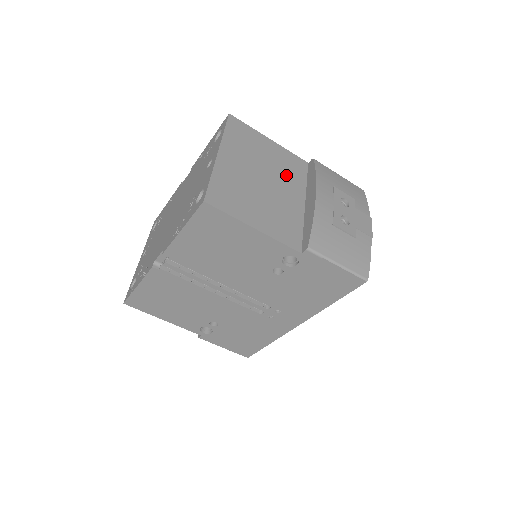
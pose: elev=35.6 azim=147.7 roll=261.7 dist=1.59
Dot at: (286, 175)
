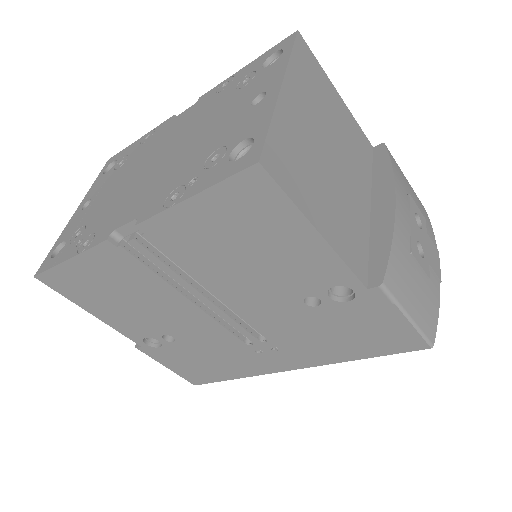
Dot at: (353, 156)
